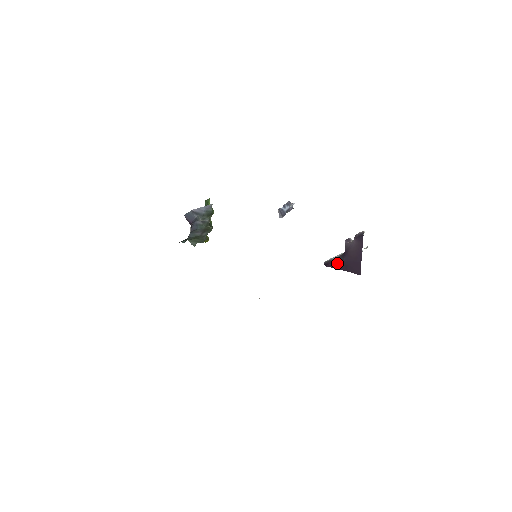
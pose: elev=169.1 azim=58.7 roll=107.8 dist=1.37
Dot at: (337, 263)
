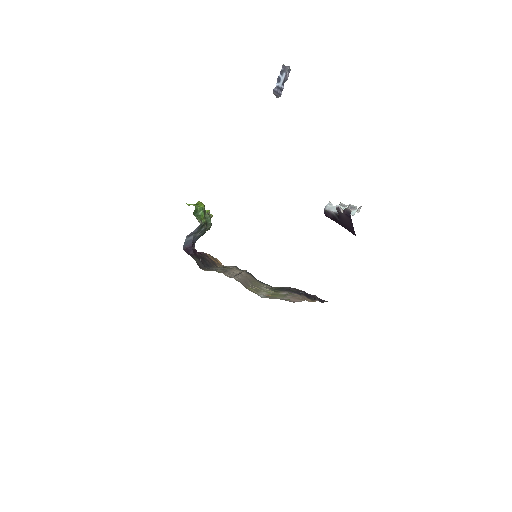
Dot at: (334, 219)
